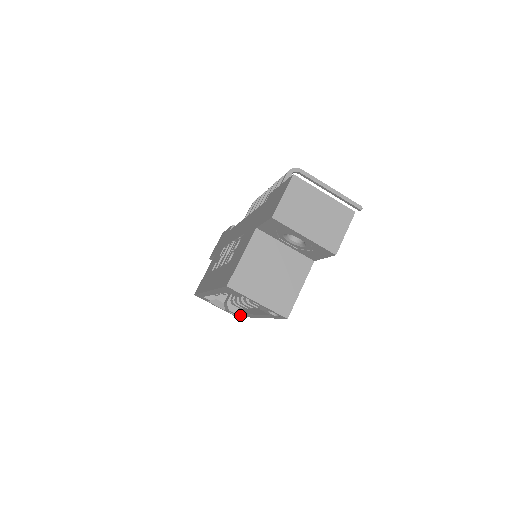
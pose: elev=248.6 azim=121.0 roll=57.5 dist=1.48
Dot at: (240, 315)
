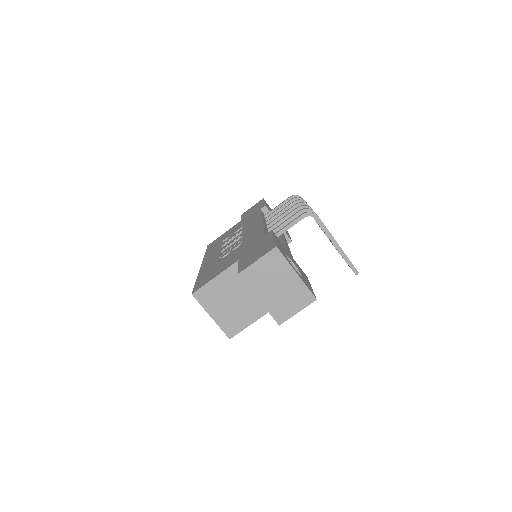
Dot at: occluded
